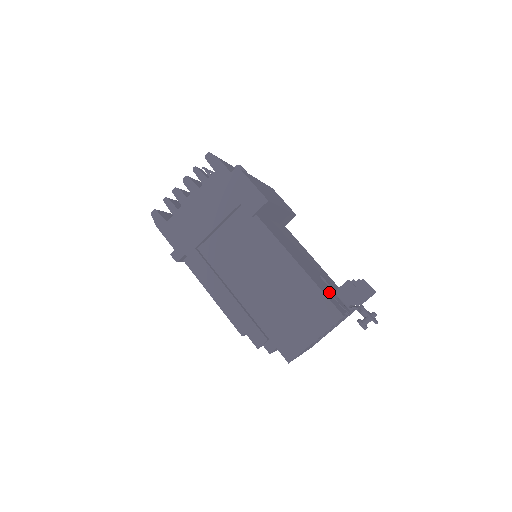
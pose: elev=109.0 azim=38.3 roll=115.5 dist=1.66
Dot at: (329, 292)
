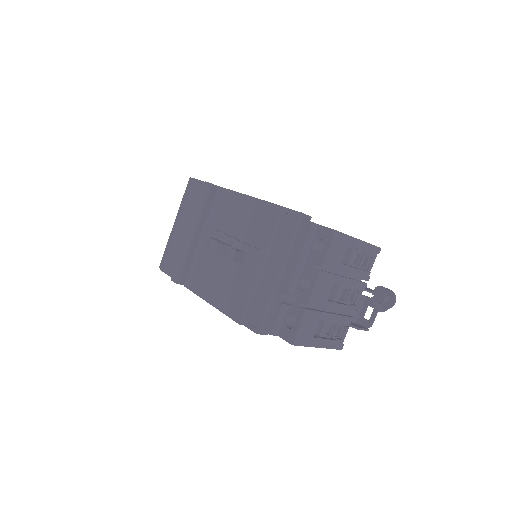
Dot at: occluded
